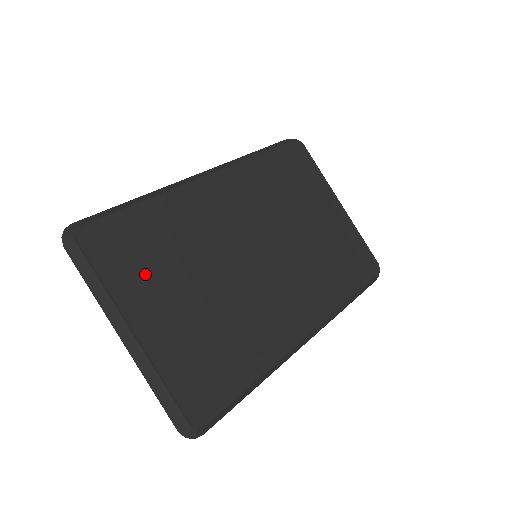
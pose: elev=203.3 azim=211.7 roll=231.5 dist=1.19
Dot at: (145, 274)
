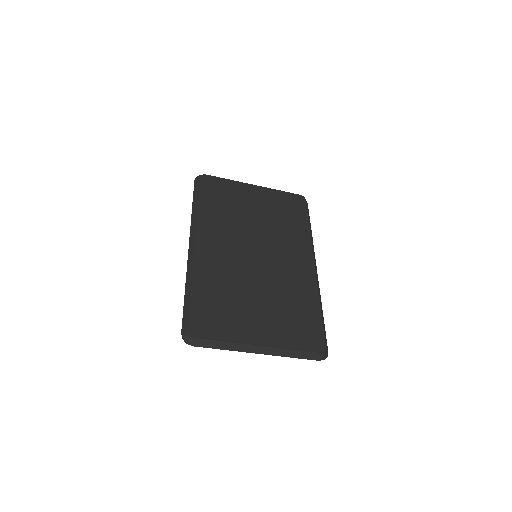
Dot at: (233, 318)
